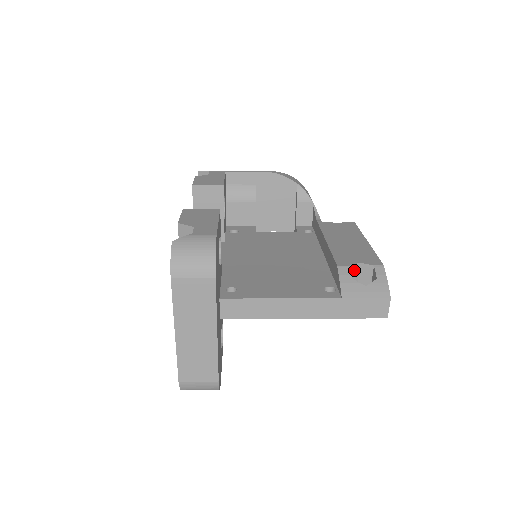
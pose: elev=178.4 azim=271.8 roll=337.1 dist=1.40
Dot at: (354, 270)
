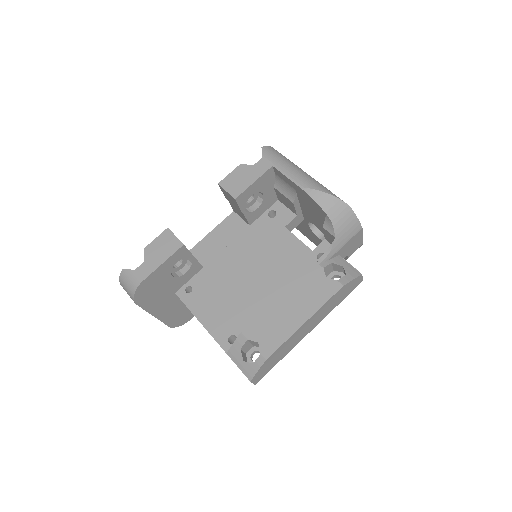
Dot at: (254, 342)
